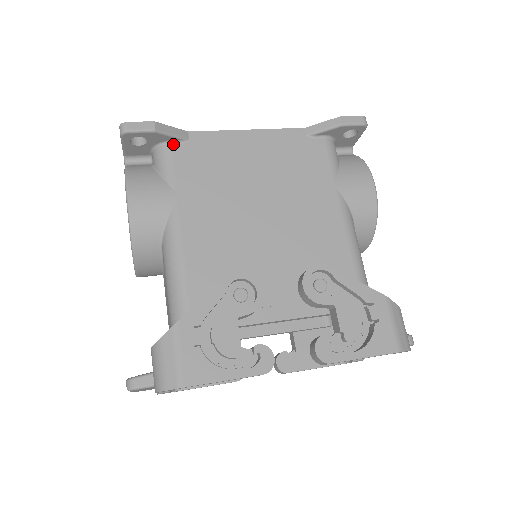
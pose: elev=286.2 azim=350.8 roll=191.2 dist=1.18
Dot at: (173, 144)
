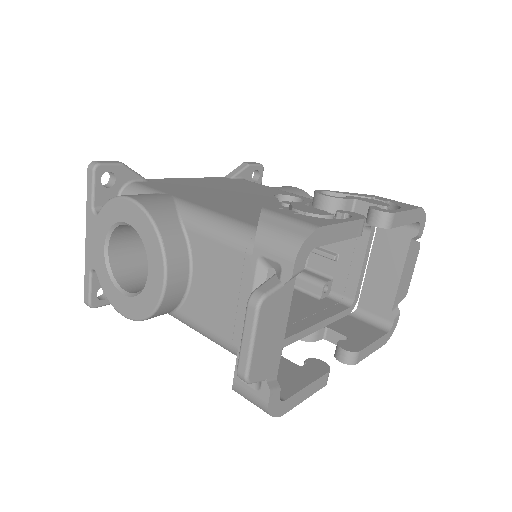
Dot at: (138, 182)
